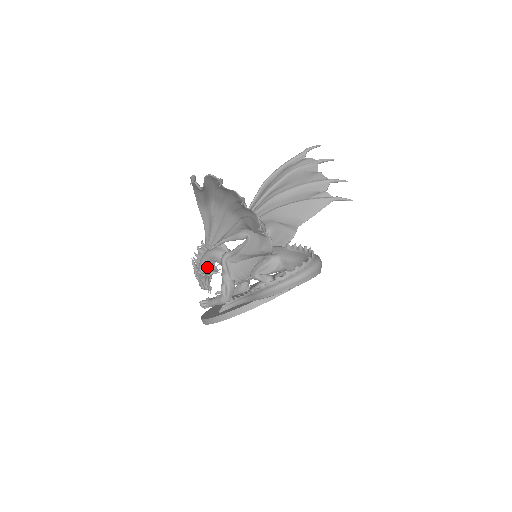
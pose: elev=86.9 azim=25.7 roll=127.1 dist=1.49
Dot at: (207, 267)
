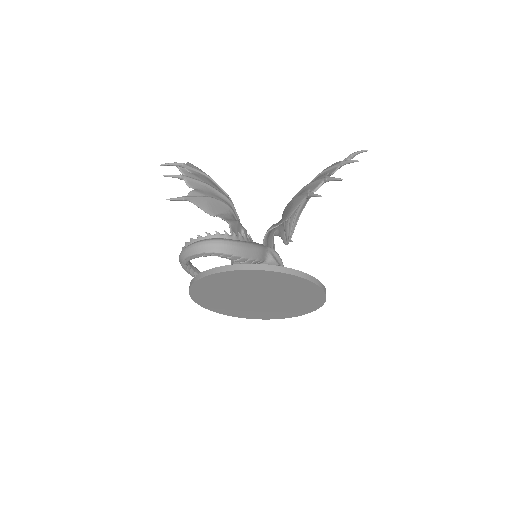
Dot at: occluded
